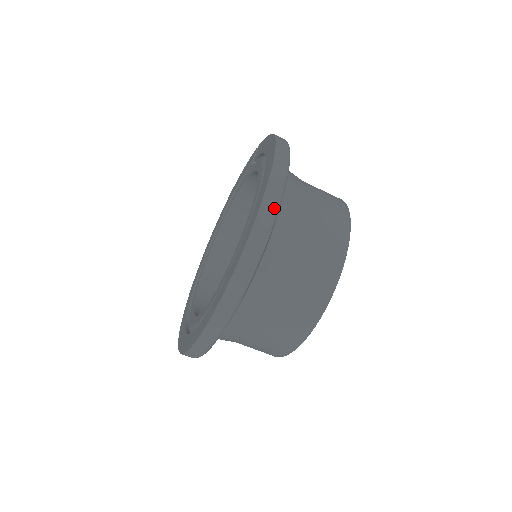
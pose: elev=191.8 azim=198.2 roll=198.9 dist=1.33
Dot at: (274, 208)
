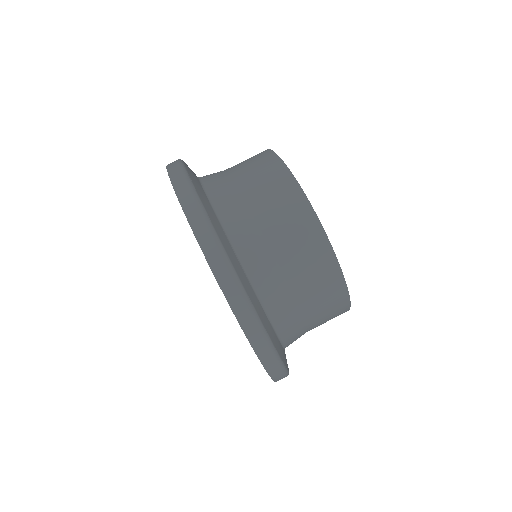
Dot at: (191, 194)
